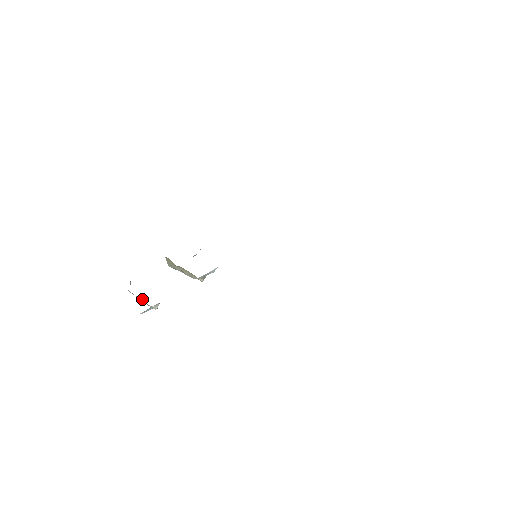
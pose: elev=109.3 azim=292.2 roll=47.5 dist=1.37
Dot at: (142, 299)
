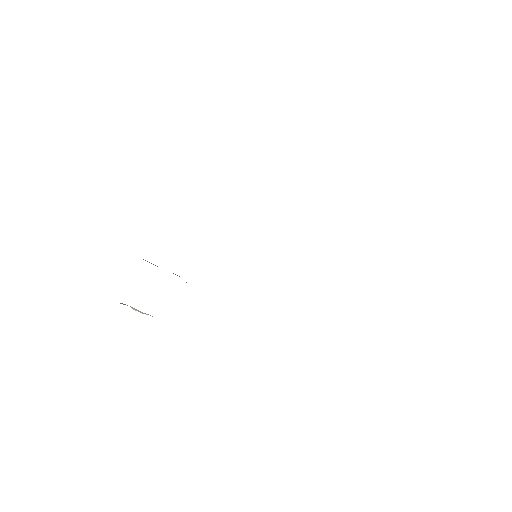
Dot at: occluded
